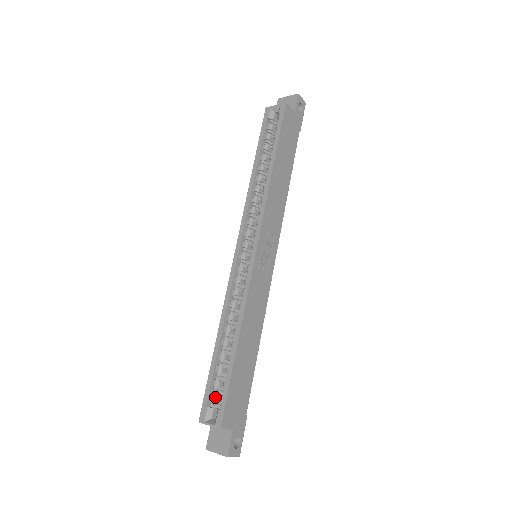
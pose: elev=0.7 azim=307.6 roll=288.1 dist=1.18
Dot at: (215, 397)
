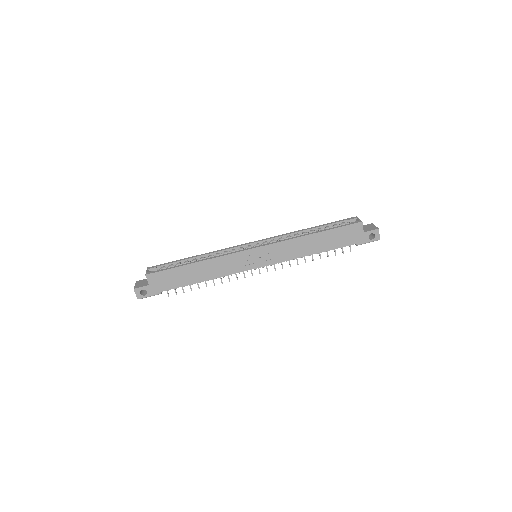
Dot at: (163, 268)
